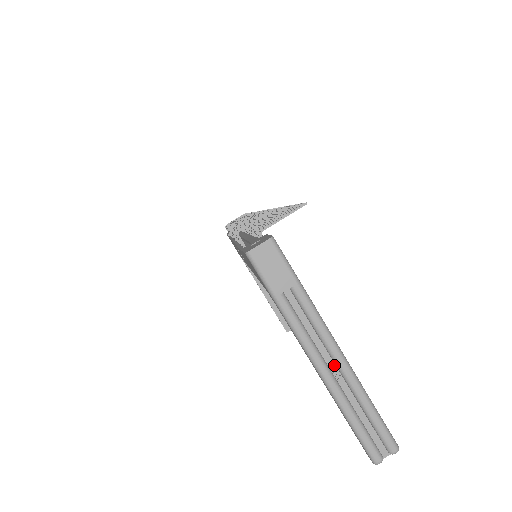
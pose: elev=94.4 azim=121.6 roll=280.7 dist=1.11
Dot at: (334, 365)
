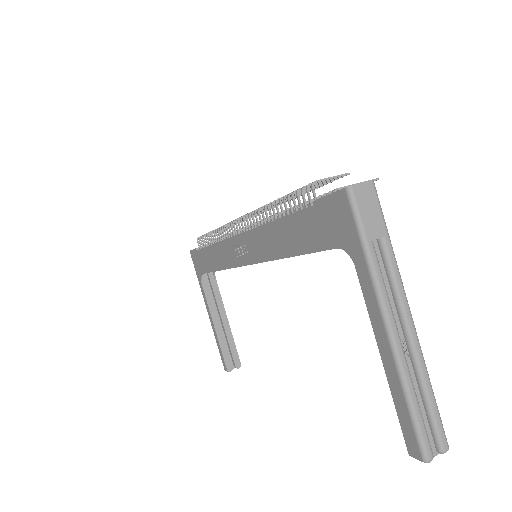
Dot at: (403, 336)
